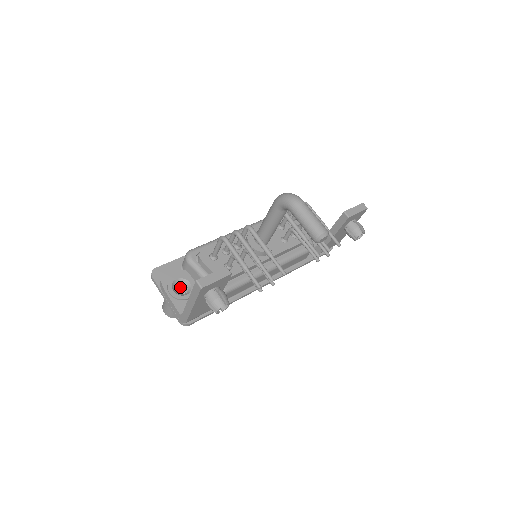
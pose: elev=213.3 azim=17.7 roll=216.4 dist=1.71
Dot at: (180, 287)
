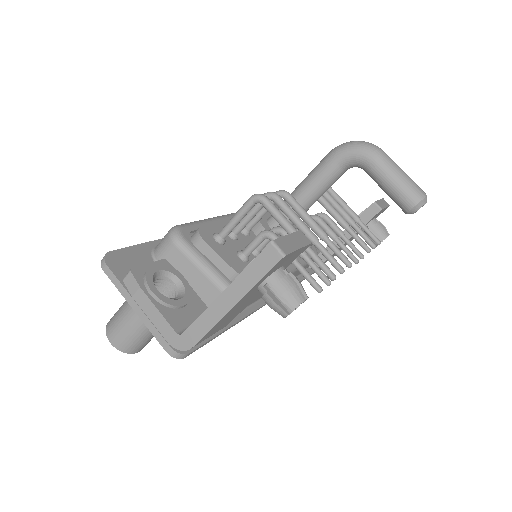
Dot at: occluded
